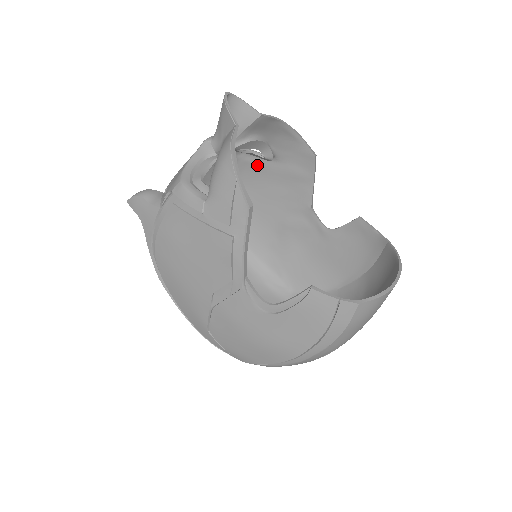
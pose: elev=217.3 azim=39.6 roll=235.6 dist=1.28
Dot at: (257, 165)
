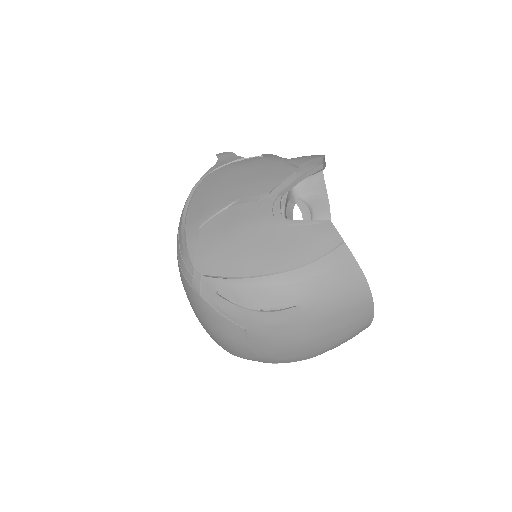
Dot at: occluded
